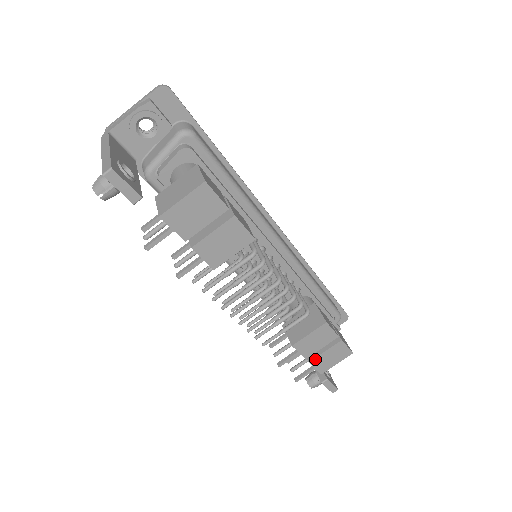
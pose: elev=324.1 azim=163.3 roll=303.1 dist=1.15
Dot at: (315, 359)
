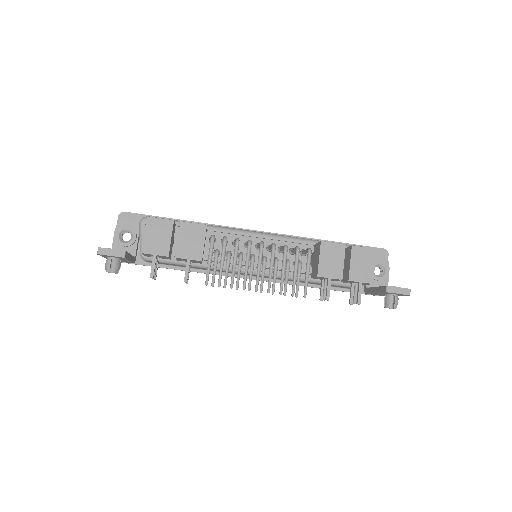
Dot at: (350, 275)
